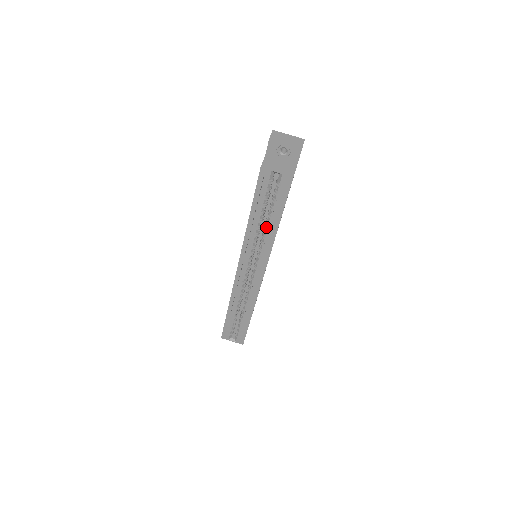
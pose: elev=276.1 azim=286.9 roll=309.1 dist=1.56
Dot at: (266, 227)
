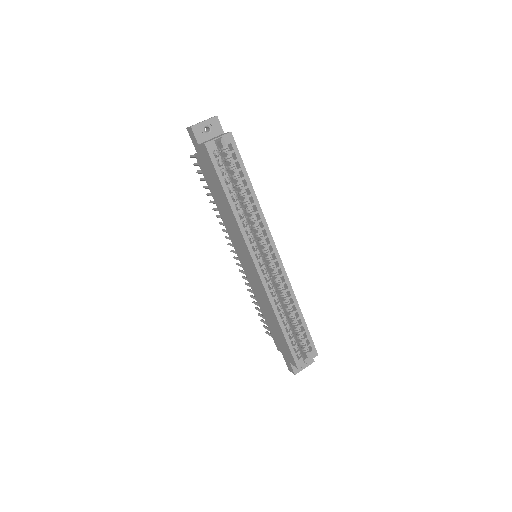
Dot at: (245, 199)
